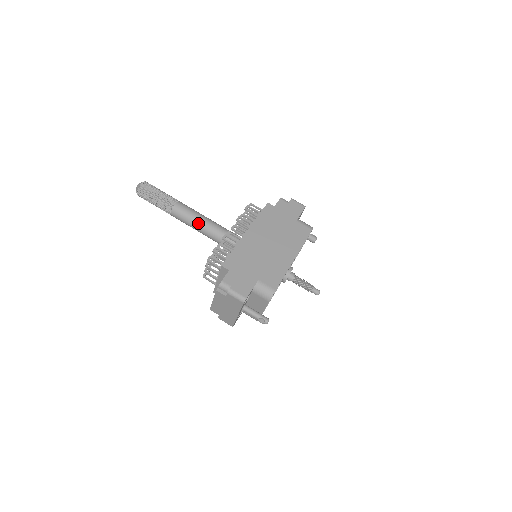
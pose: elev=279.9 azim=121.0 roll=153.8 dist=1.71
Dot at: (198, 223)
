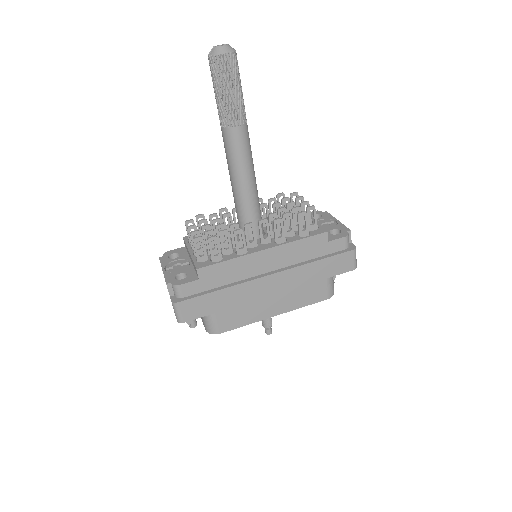
Dot at: (236, 175)
